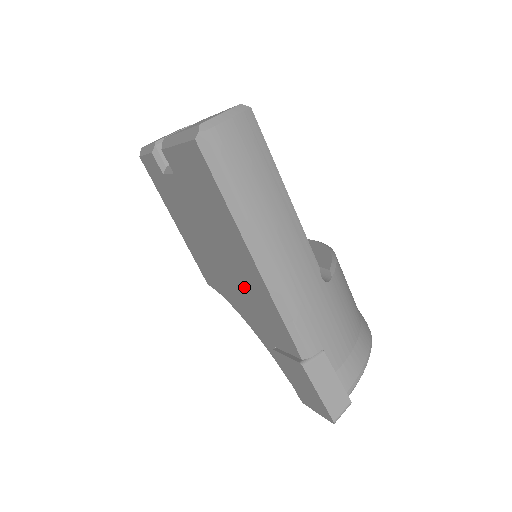
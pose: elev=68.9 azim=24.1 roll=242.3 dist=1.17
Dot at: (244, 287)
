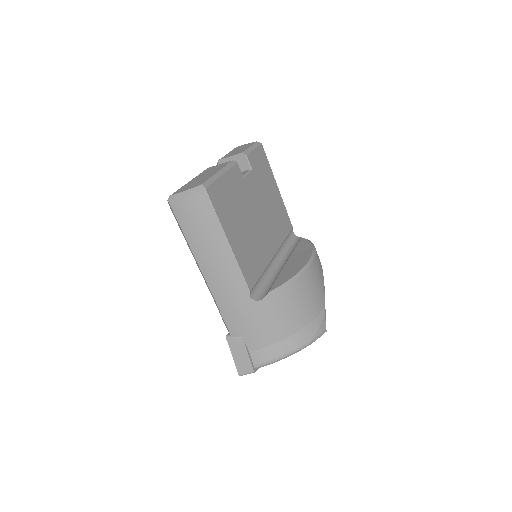
Dot at: occluded
